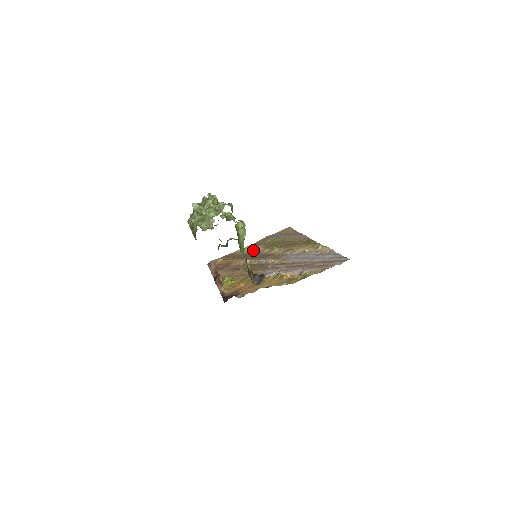
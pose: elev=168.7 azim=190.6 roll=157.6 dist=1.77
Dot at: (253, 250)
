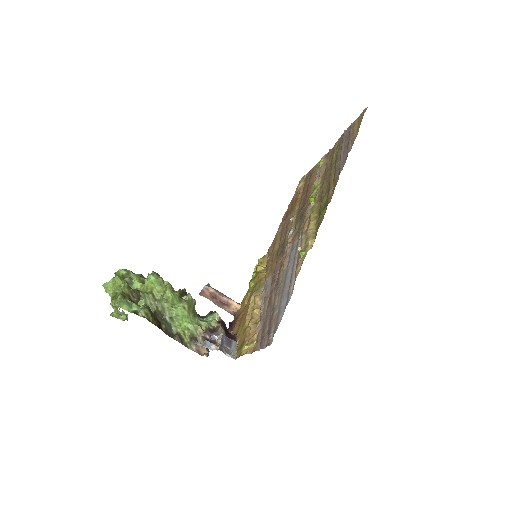
Dot at: (316, 178)
